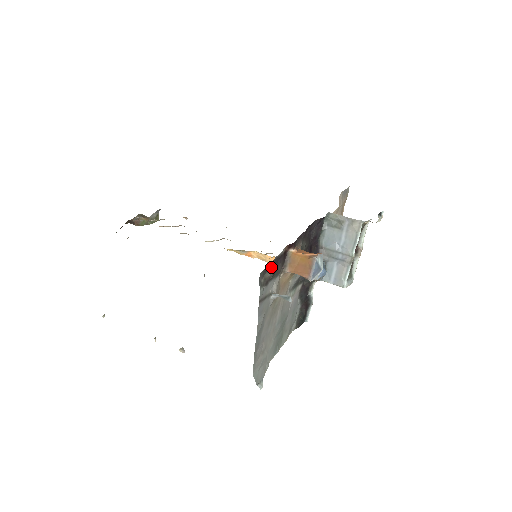
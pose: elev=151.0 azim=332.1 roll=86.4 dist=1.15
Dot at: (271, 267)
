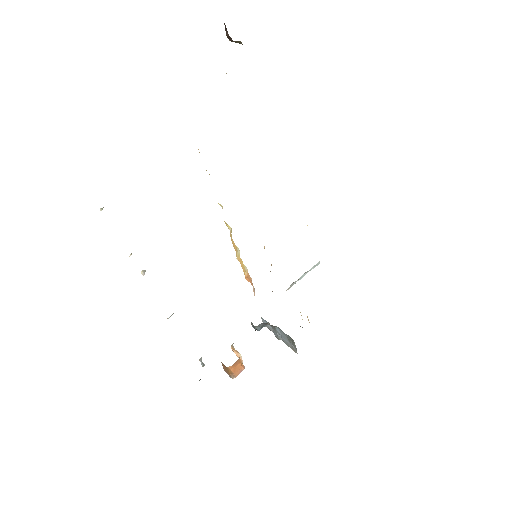
Dot at: occluded
